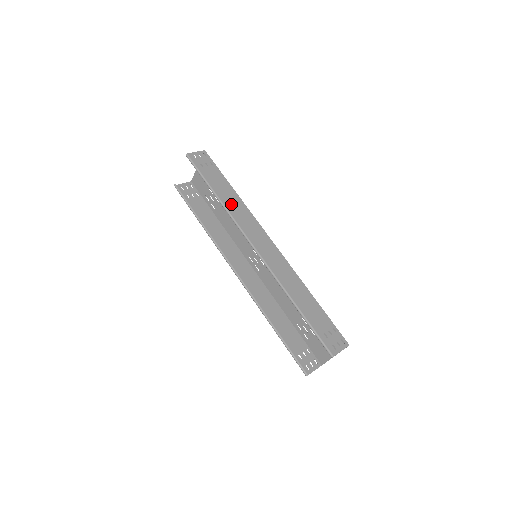
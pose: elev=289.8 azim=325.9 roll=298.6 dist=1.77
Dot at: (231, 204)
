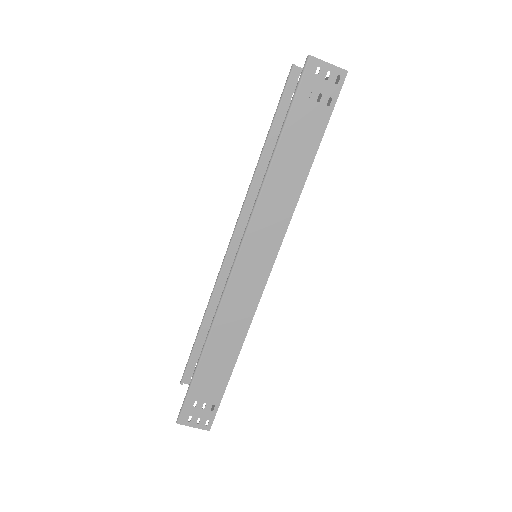
Dot at: (278, 185)
